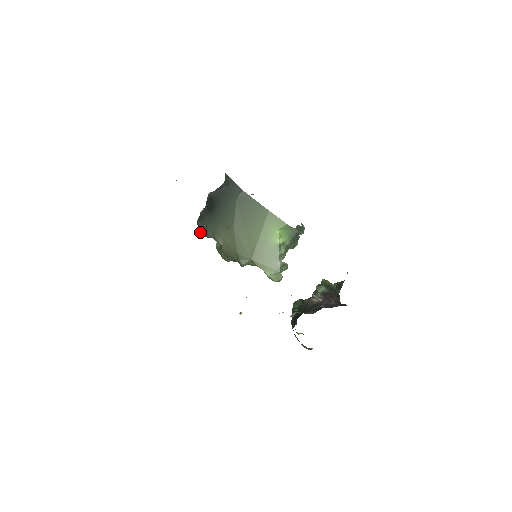
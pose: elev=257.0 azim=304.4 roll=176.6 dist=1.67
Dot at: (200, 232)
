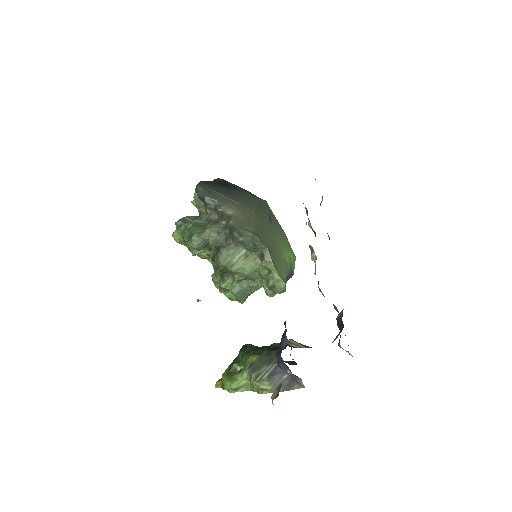
Dot at: (202, 190)
